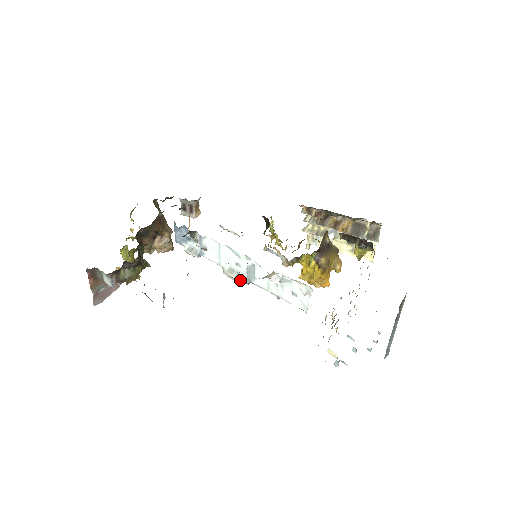
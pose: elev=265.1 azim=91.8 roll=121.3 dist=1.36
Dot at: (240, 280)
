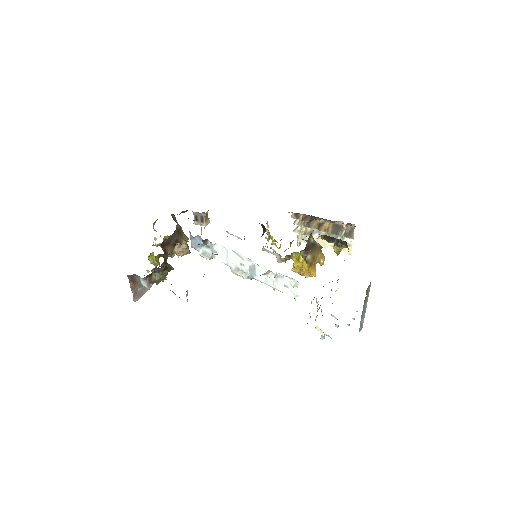
Dot at: (244, 276)
